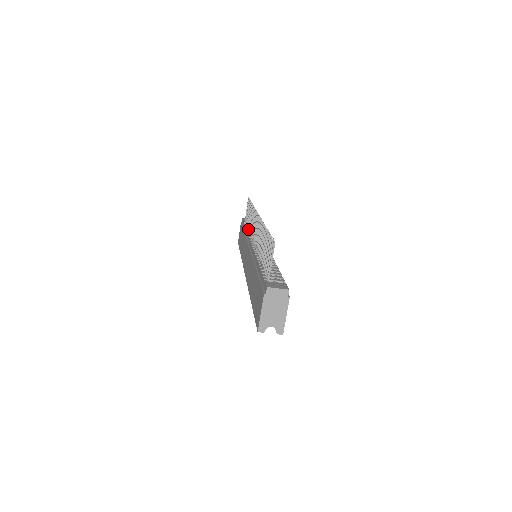
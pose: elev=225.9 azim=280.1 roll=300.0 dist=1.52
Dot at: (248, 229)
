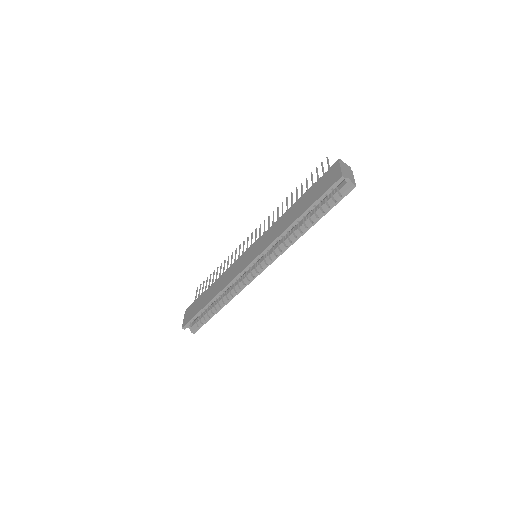
Dot at: (222, 274)
